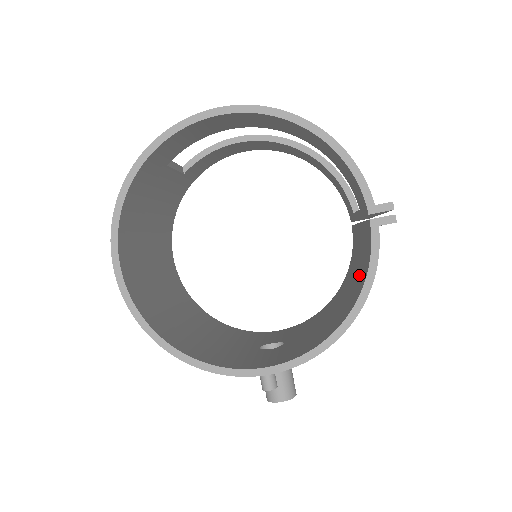
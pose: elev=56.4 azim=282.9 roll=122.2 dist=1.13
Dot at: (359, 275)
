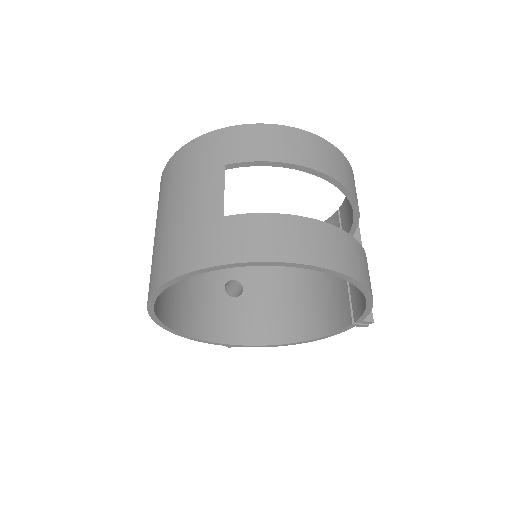
Dot at: (321, 303)
